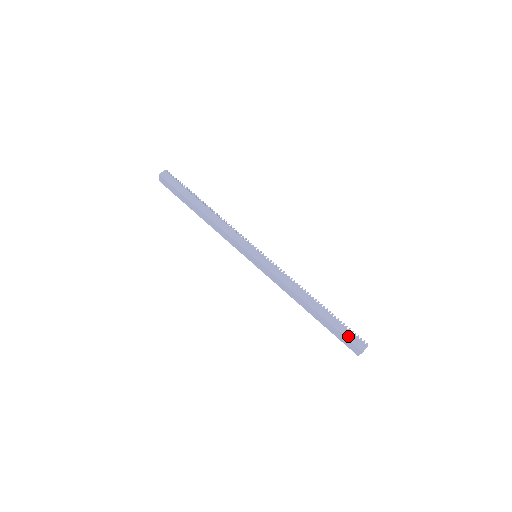
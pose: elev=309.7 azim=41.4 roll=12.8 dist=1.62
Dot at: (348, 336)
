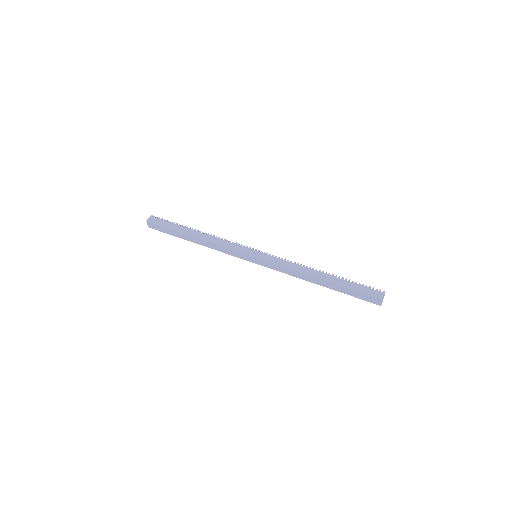
Dot at: (364, 291)
